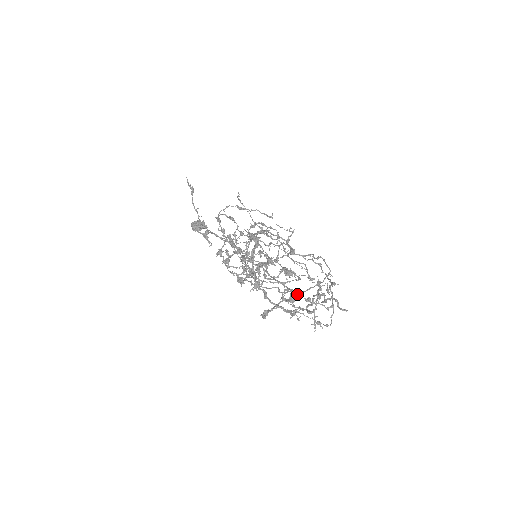
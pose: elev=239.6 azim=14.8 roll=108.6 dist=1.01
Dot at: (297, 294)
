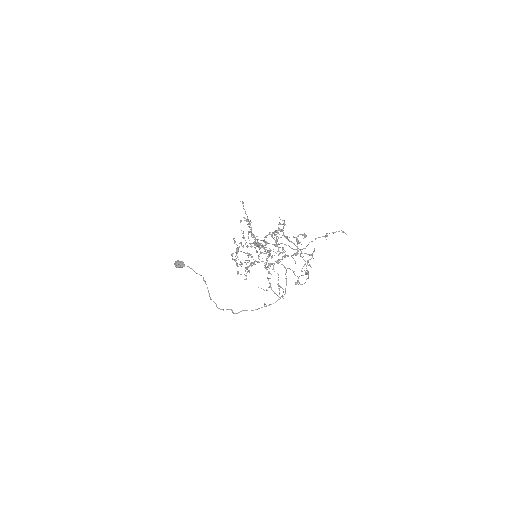
Dot at: (271, 287)
